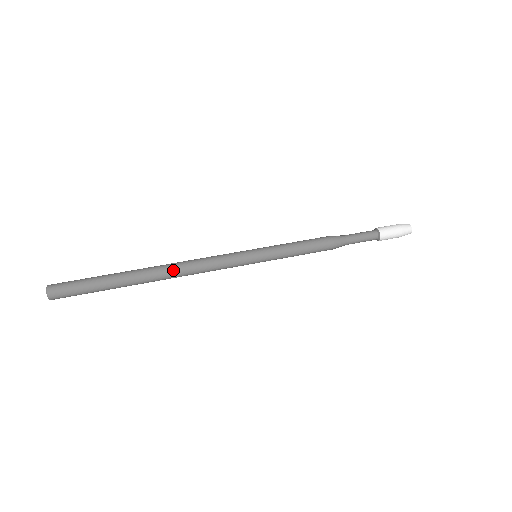
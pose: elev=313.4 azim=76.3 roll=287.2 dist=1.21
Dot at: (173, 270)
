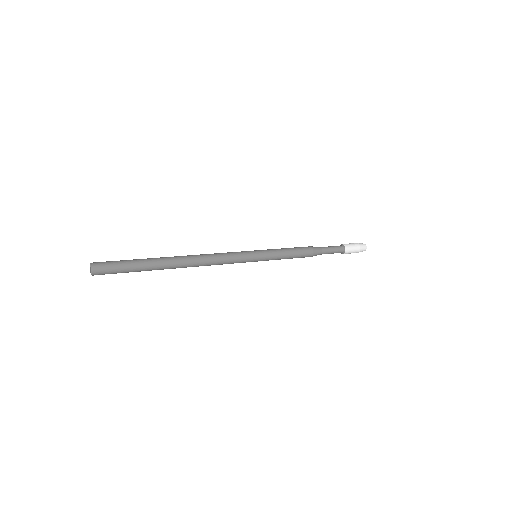
Dot at: (194, 258)
